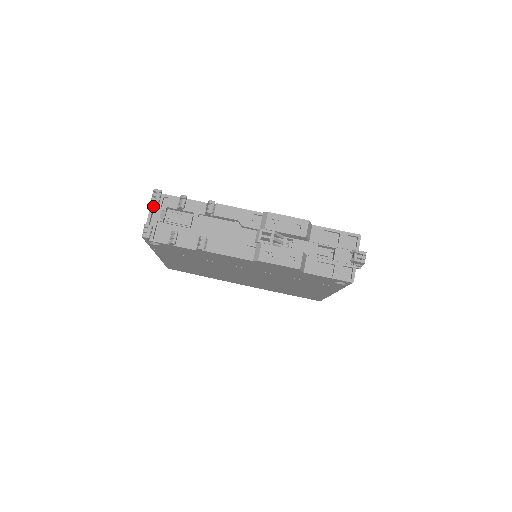
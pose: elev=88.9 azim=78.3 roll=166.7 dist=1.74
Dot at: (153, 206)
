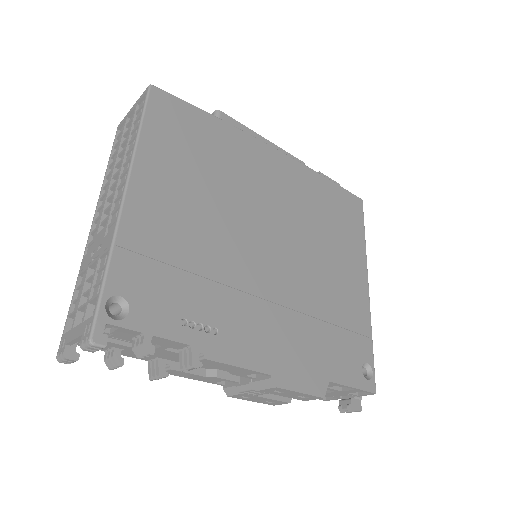
Dot at: occluded
